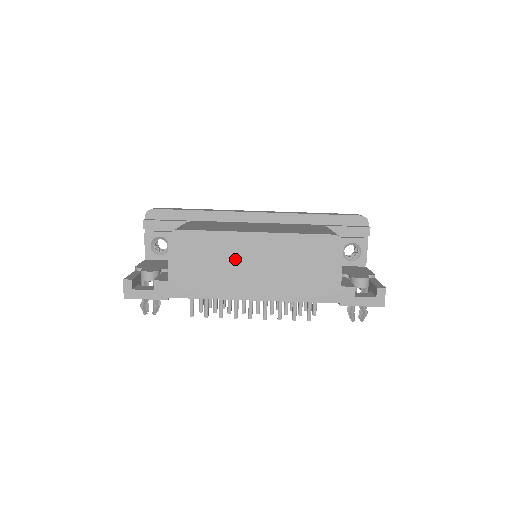
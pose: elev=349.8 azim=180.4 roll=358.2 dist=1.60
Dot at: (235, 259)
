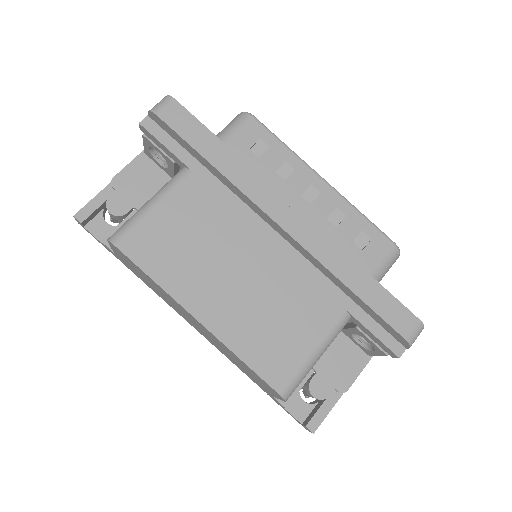
Dot at: (175, 305)
